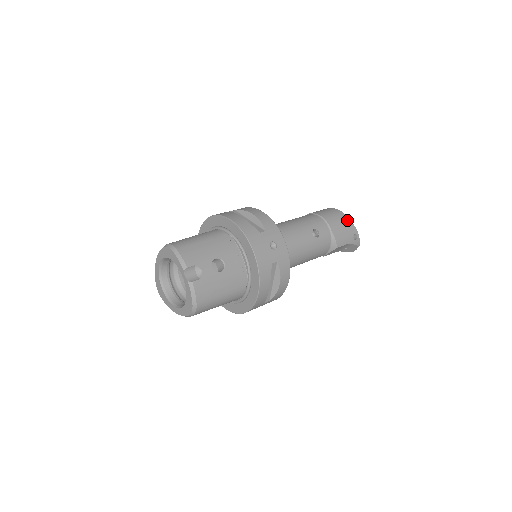
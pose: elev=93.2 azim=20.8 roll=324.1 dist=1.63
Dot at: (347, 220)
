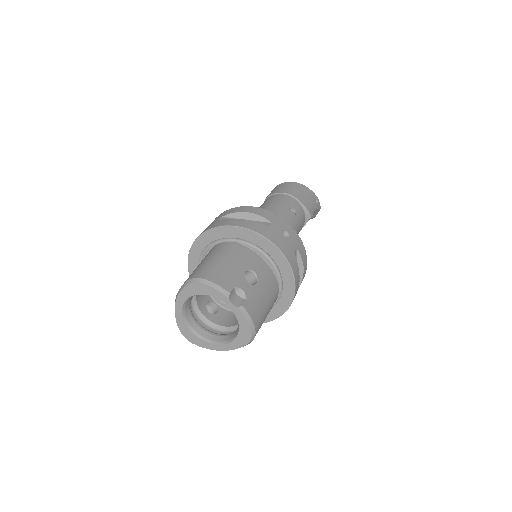
Dot at: (304, 188)
